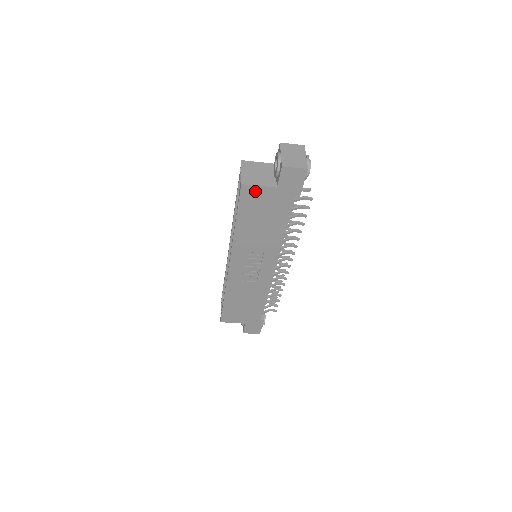
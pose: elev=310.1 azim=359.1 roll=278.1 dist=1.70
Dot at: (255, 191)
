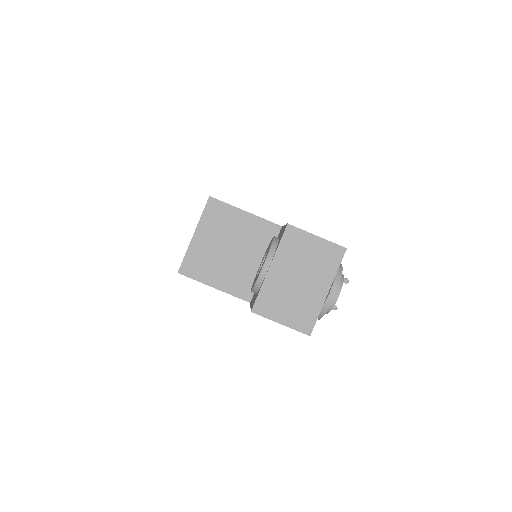
Dot at: occluded
